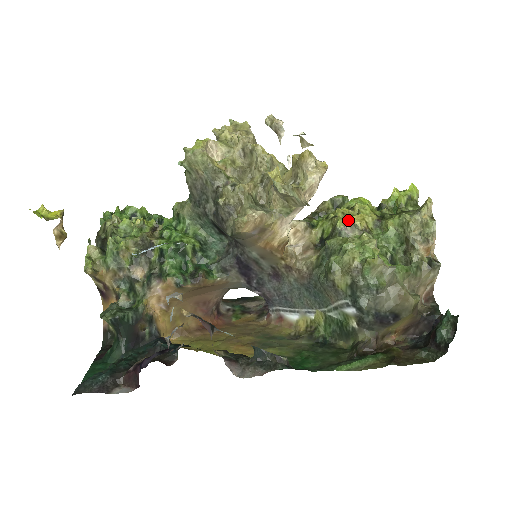
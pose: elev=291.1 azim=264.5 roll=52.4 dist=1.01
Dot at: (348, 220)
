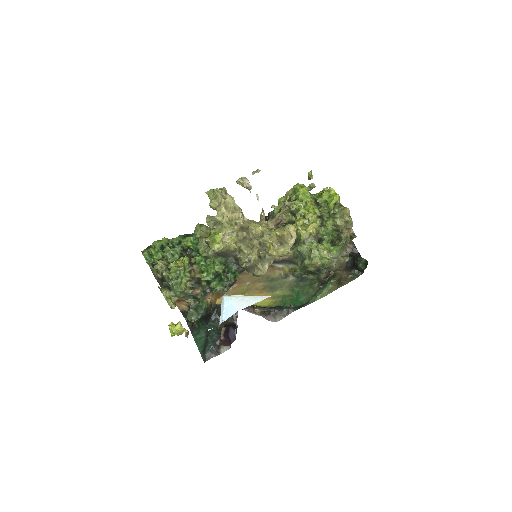
Dot at: (306, 231)
